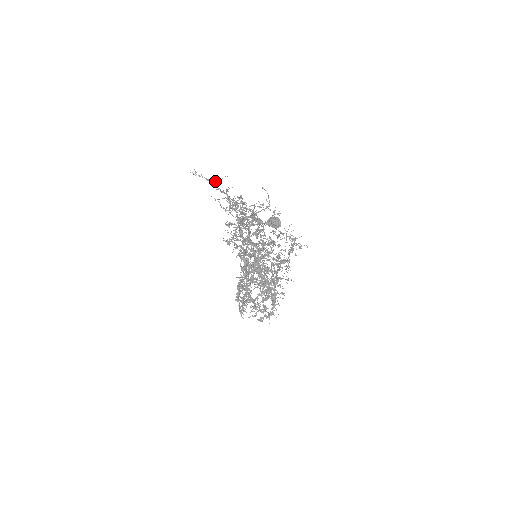
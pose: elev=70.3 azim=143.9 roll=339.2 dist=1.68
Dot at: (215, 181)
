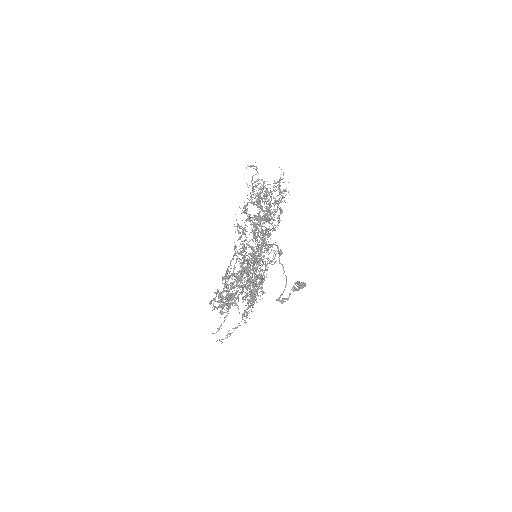
Dot at: occluded
